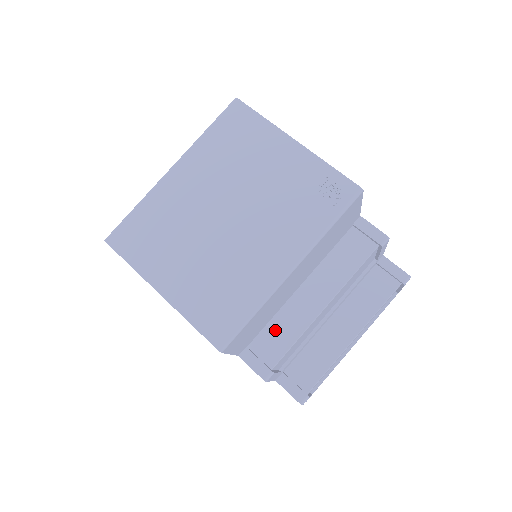
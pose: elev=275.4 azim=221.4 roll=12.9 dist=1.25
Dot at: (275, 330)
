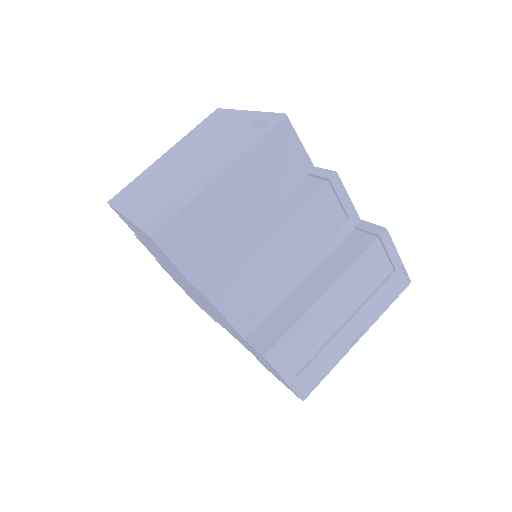
Dot at: (228, 260)
